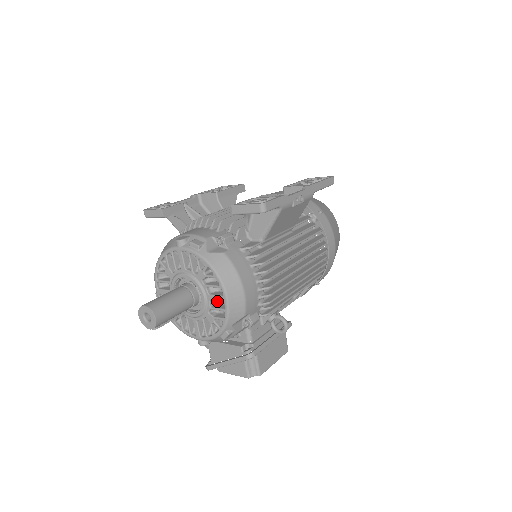
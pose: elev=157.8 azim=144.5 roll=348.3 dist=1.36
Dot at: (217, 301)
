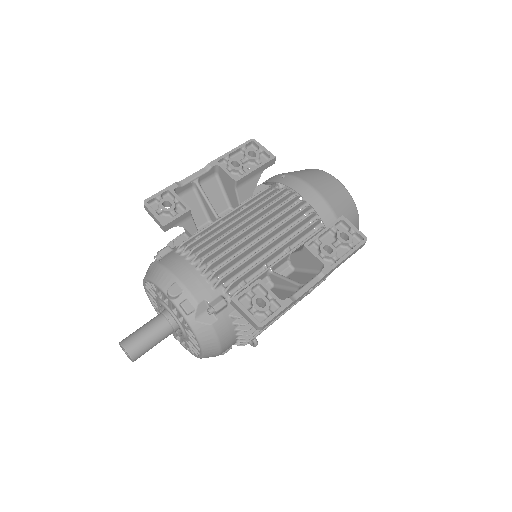
Dot at: occluded
